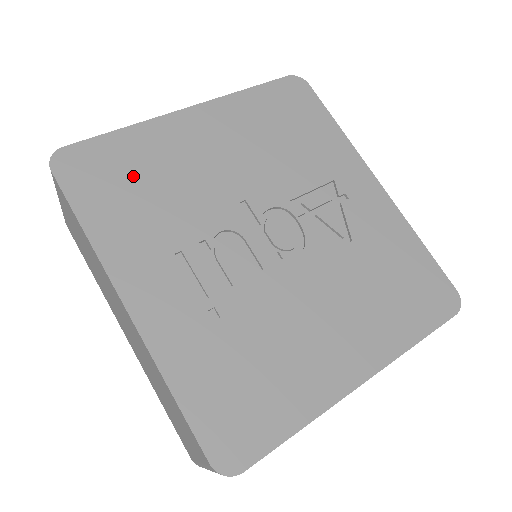
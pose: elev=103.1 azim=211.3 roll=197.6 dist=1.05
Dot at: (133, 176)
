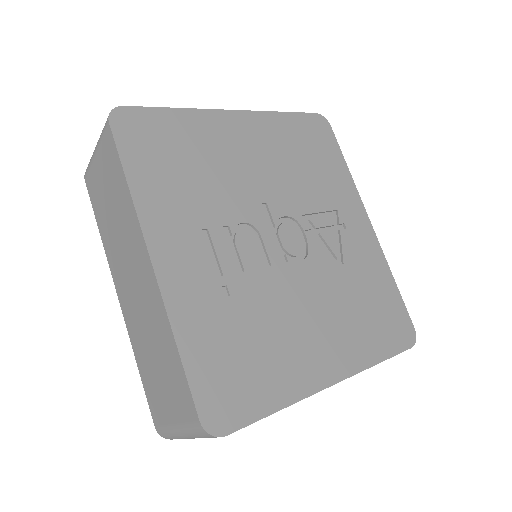
Dot at: (179, 152)
